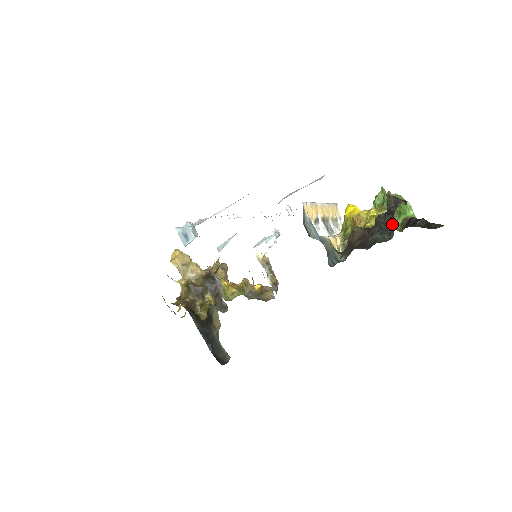
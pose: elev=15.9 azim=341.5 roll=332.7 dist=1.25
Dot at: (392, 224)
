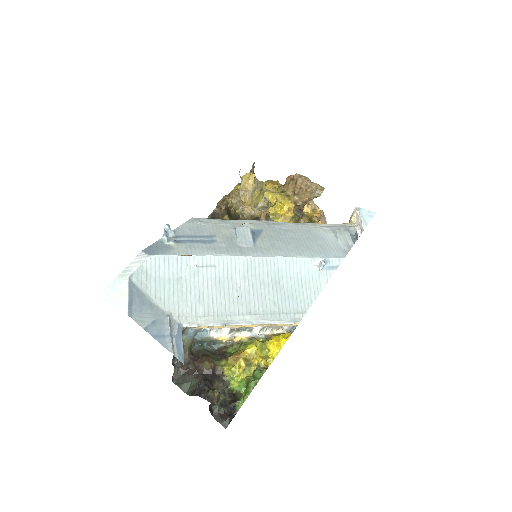
Dot at: (194, 395)
